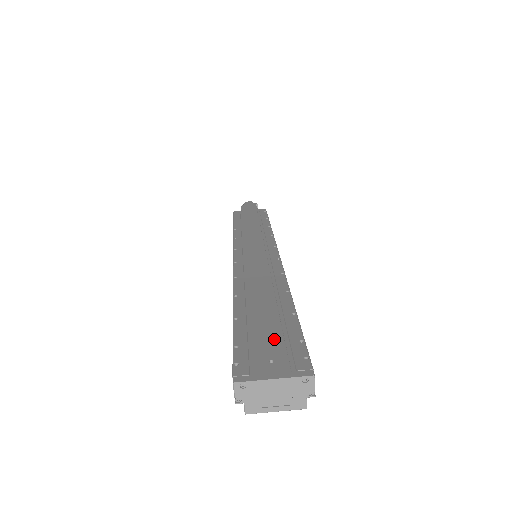
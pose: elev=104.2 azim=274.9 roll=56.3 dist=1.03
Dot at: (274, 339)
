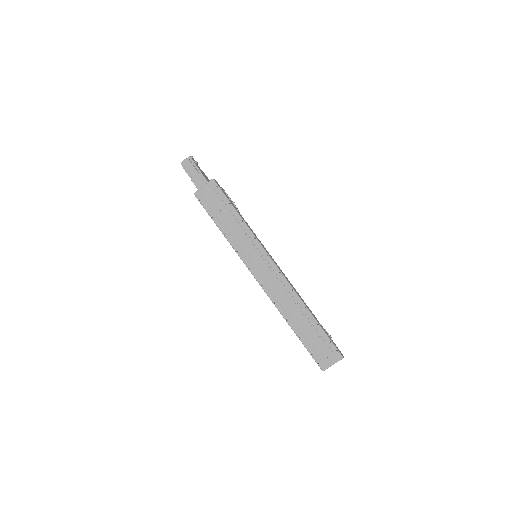
Dot at: (321, 345)
